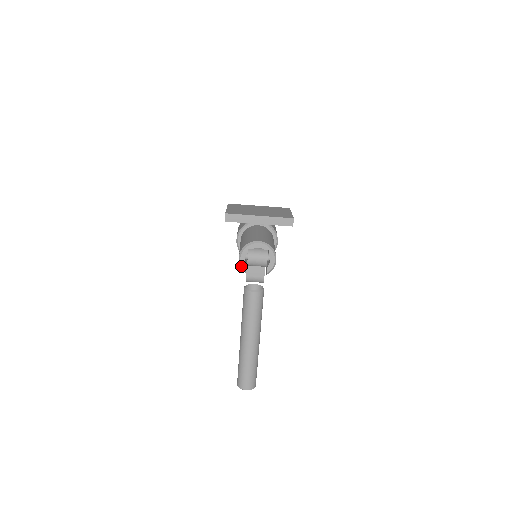
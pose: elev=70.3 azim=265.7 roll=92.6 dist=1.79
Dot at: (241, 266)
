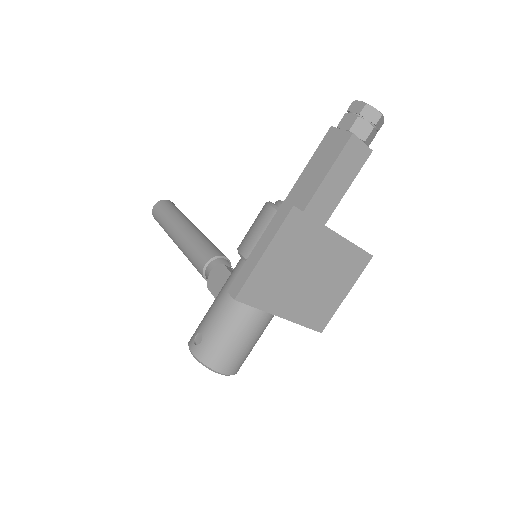
Dot at: (189, 345)
